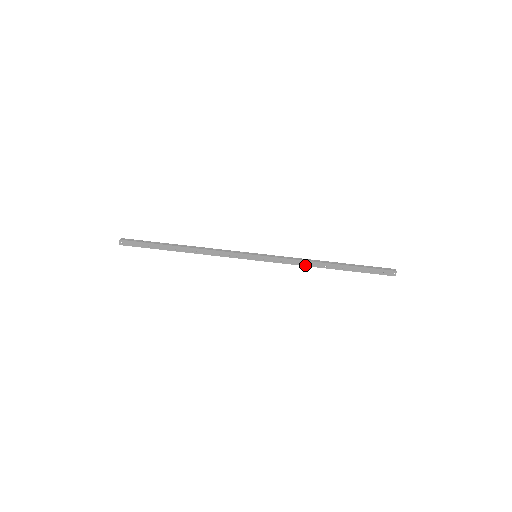
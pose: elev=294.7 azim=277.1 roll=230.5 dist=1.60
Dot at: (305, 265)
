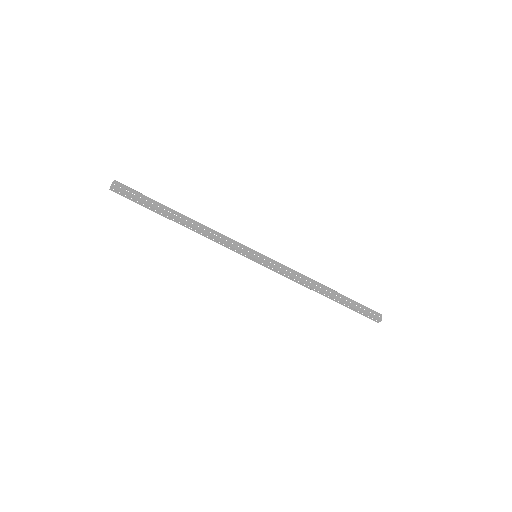
Dot at: (300, 284)
